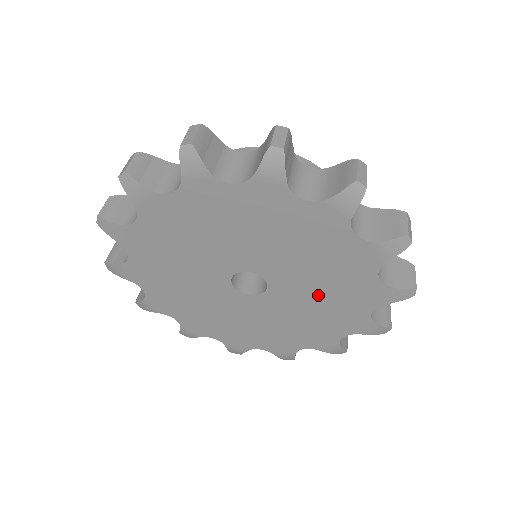
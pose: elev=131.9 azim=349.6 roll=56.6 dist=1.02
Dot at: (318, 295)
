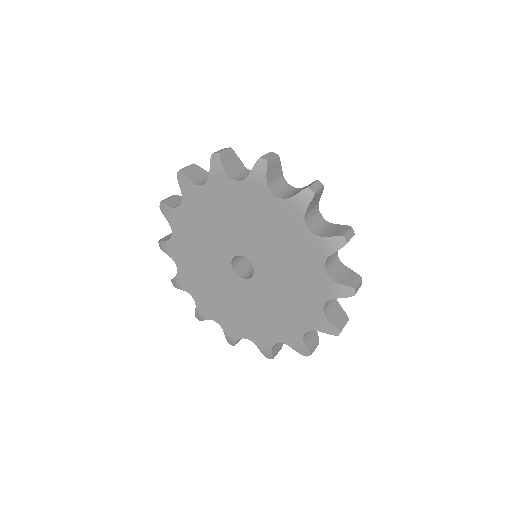
Dot at: (284, 263)
